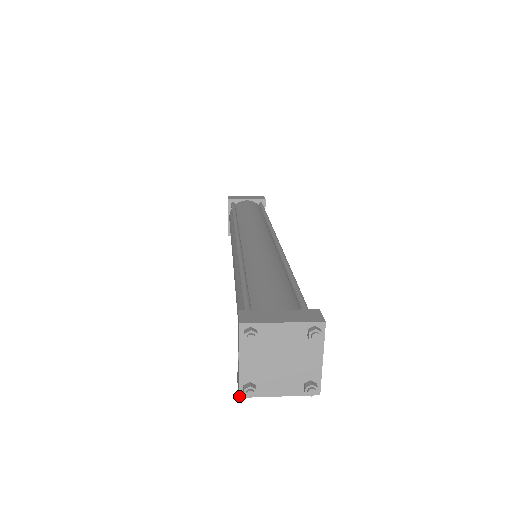
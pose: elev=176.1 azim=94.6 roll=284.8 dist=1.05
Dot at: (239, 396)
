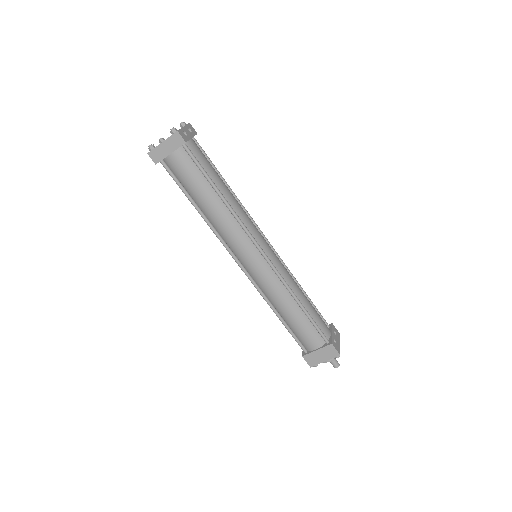
Dot at: (148, 153)
